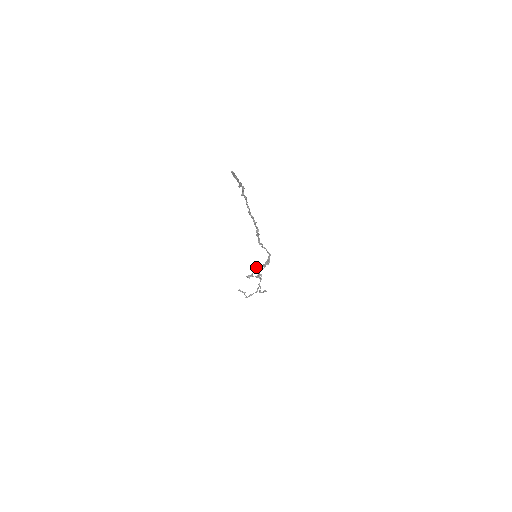
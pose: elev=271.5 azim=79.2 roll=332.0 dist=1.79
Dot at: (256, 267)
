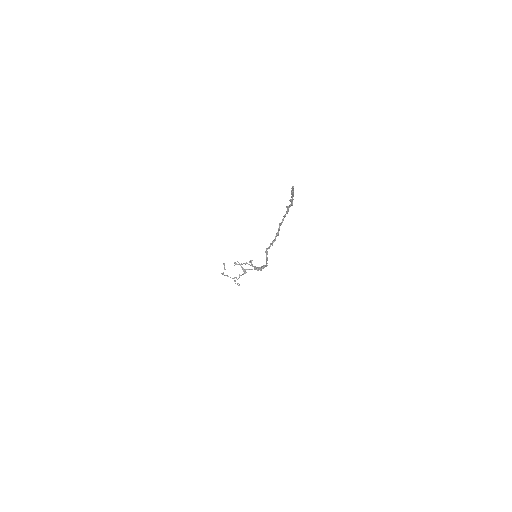
Dot at: (250, 262)
